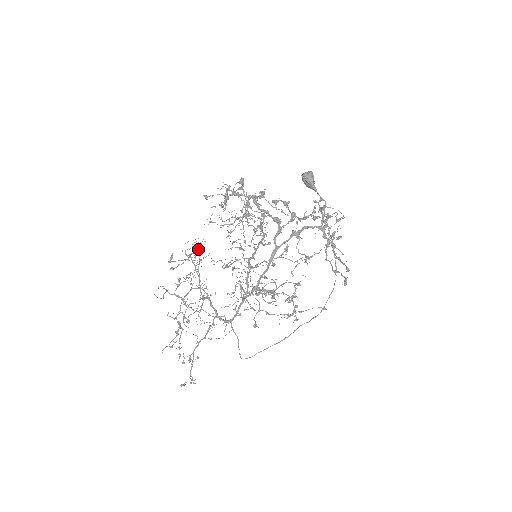
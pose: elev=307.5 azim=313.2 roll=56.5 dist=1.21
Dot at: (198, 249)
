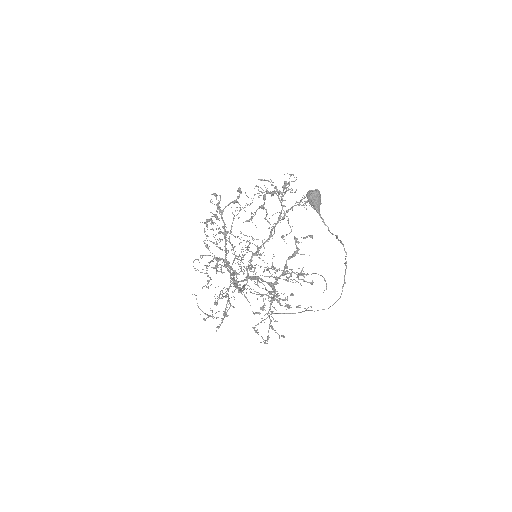
Dot at: (266, 192)
